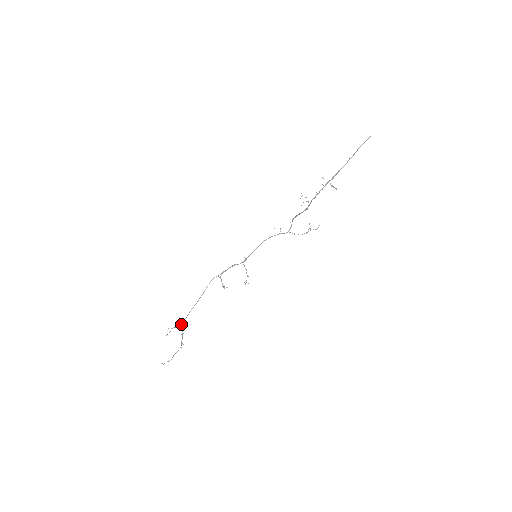
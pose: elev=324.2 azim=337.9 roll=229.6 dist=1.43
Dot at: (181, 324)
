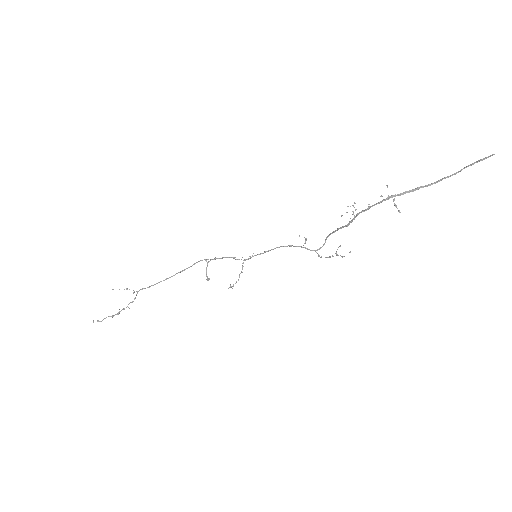
Dot at: occluded
